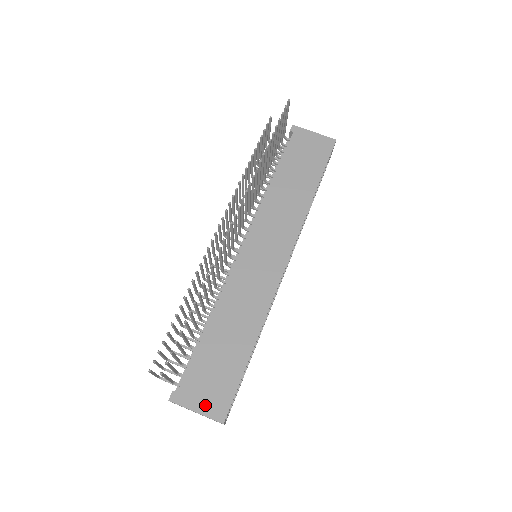
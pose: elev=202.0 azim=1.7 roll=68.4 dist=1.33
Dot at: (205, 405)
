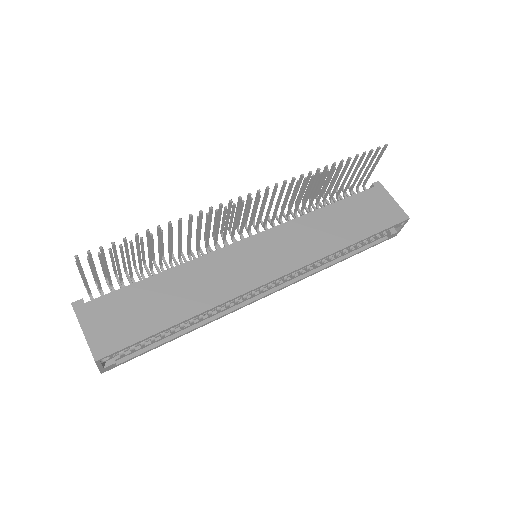
Dot at: (96, 332)
